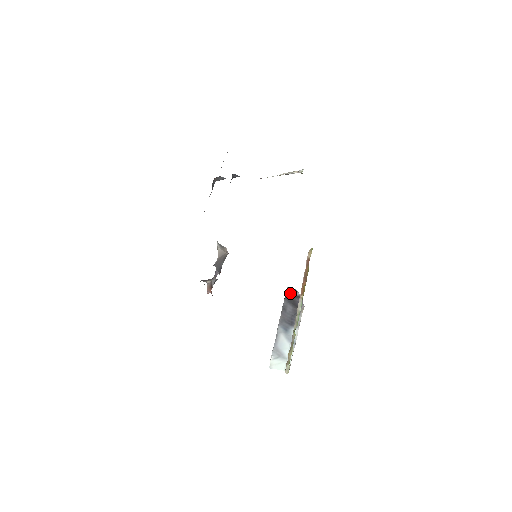
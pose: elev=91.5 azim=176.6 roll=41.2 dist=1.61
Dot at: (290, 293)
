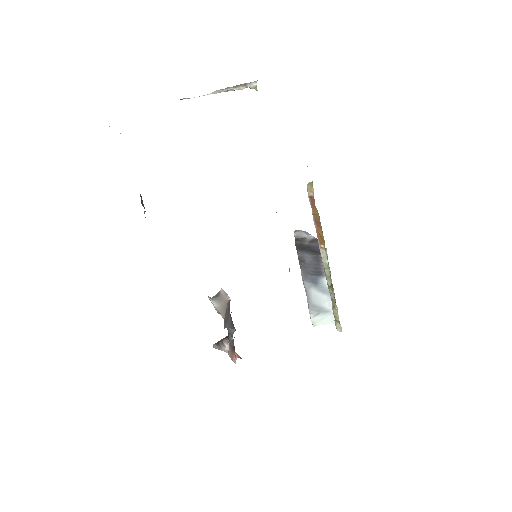
Dot at: (301, 240)
